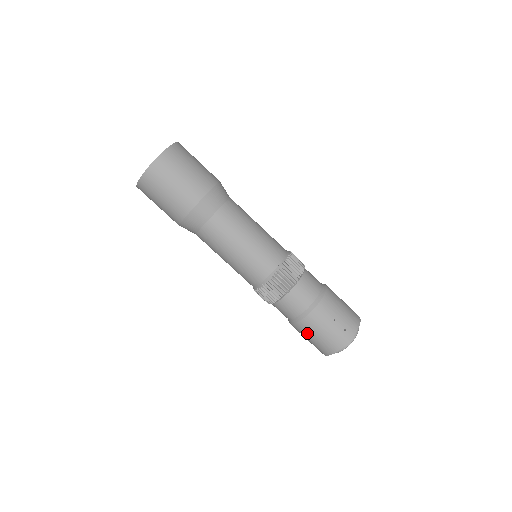
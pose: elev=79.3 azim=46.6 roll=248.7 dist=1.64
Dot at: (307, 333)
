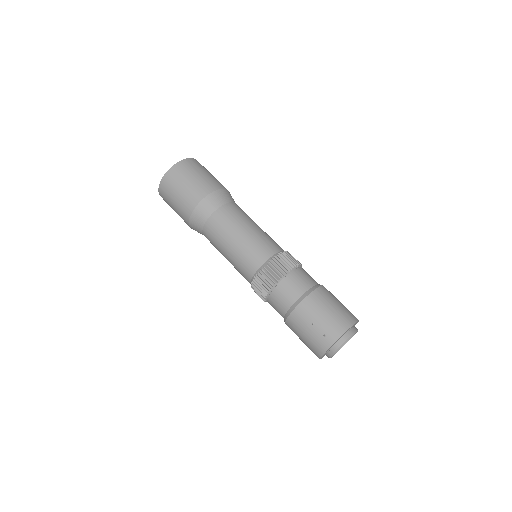
Dot at: occluded
